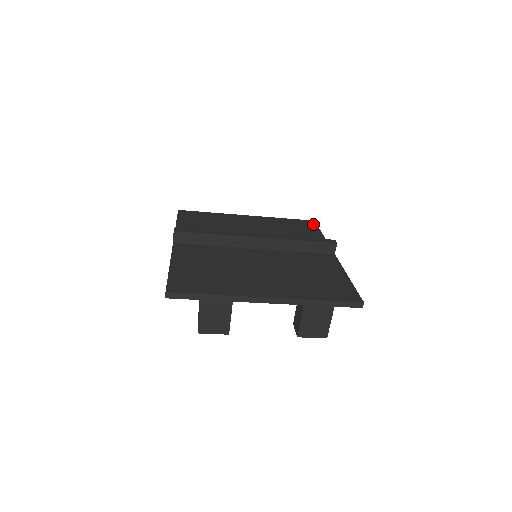
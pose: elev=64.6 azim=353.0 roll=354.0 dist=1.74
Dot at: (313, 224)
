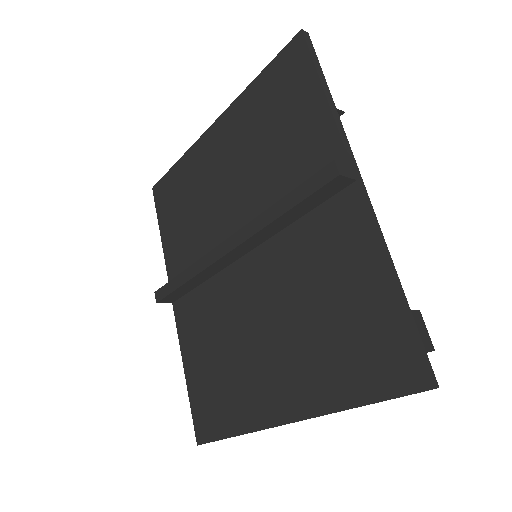
Dot at: (301, 54)
